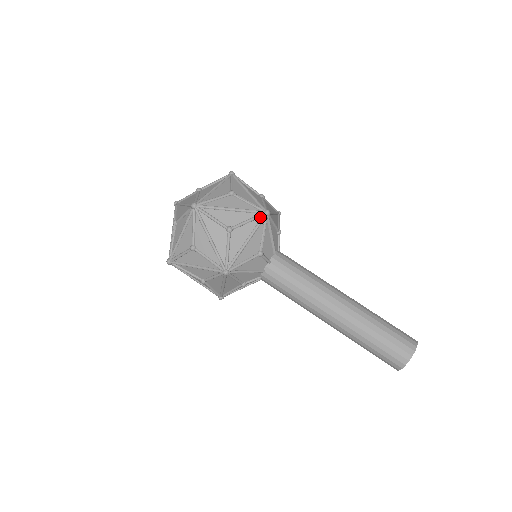
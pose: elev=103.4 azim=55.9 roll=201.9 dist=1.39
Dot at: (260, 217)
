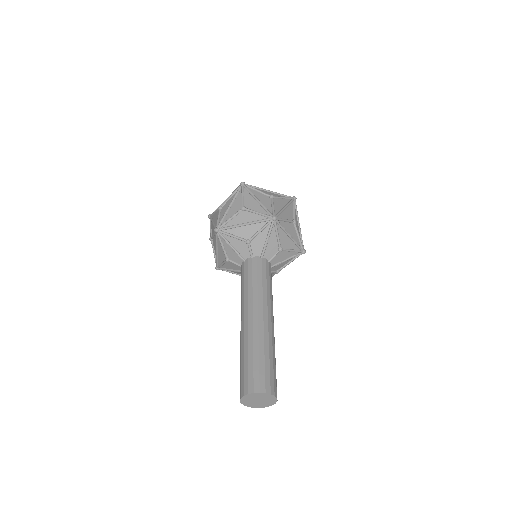
Dot at: (268, 217)
